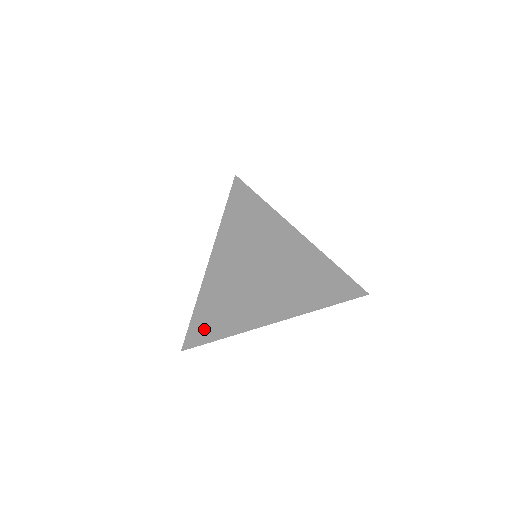
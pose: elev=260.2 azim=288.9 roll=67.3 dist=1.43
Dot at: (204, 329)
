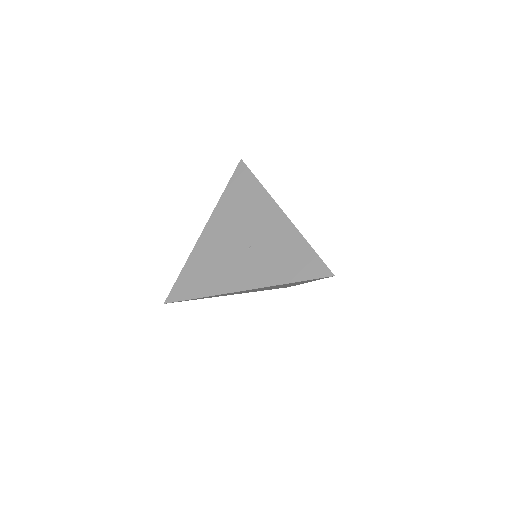
Dot at: occluded
